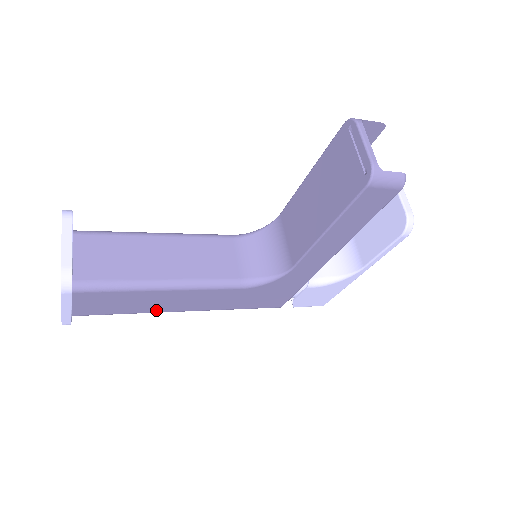
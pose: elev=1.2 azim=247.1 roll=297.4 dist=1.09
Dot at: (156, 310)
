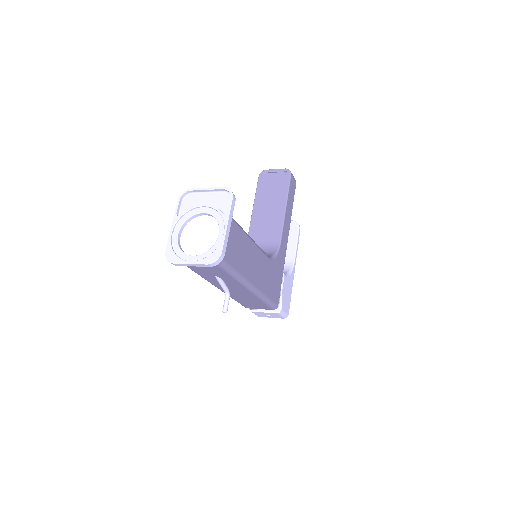
Dot at: (245, 273)
